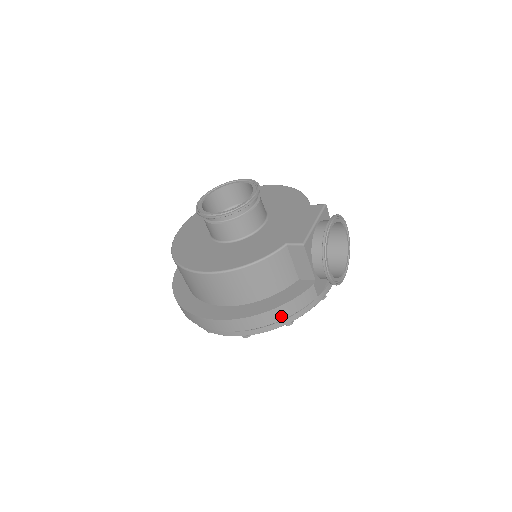
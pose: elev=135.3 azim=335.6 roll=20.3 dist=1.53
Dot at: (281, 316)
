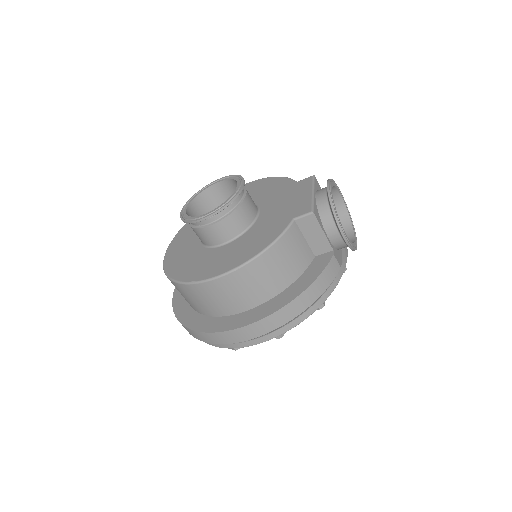
Dot at: (313, 298)
